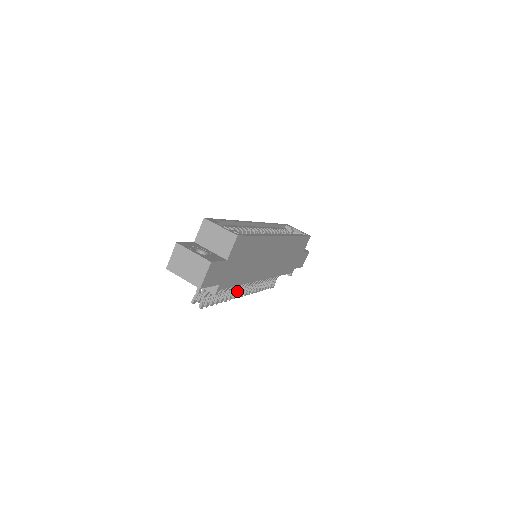
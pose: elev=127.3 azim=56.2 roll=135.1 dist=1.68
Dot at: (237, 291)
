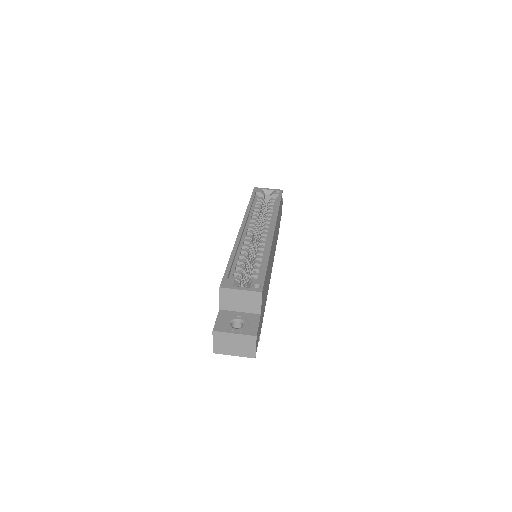
Dot at: occluded
